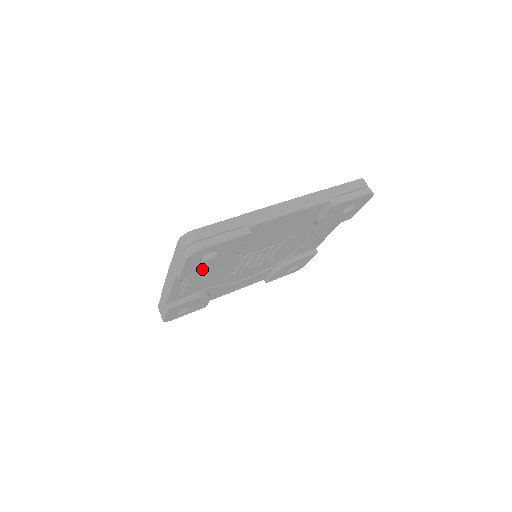
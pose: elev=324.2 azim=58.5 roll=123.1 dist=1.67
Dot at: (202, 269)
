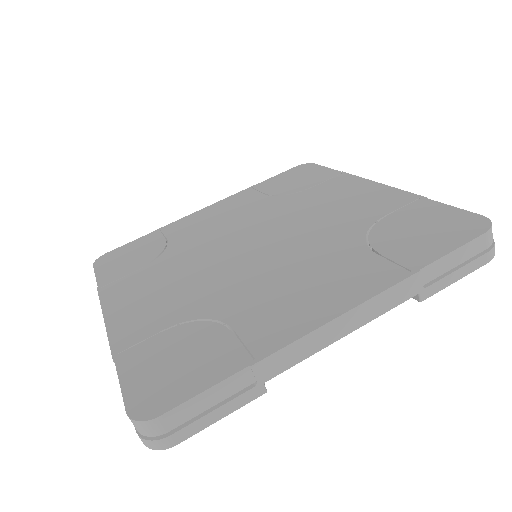
Dot at: occluded
